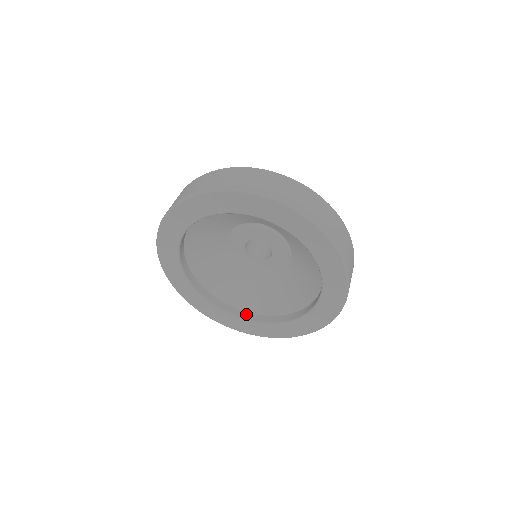
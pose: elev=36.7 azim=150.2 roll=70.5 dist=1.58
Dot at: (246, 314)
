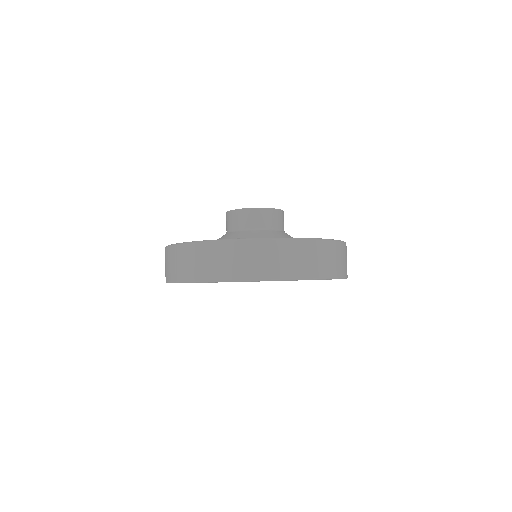
Dot at: occluded
